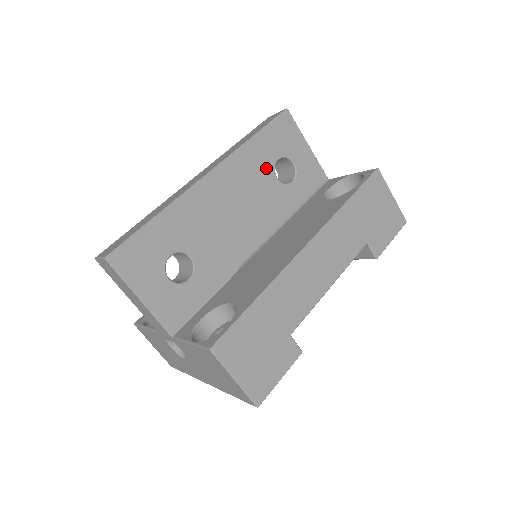
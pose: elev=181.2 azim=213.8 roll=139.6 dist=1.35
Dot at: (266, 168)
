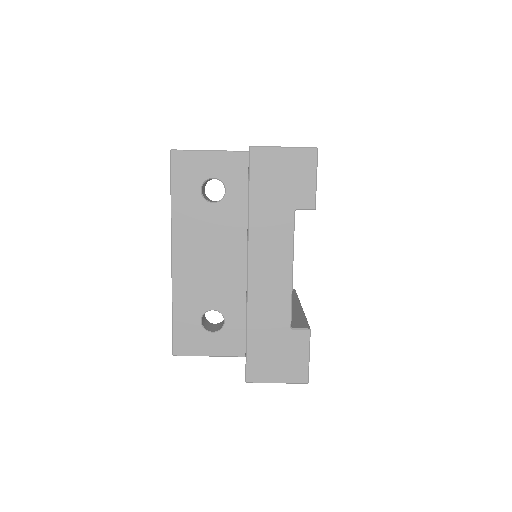
Dot at: (199, 207)
